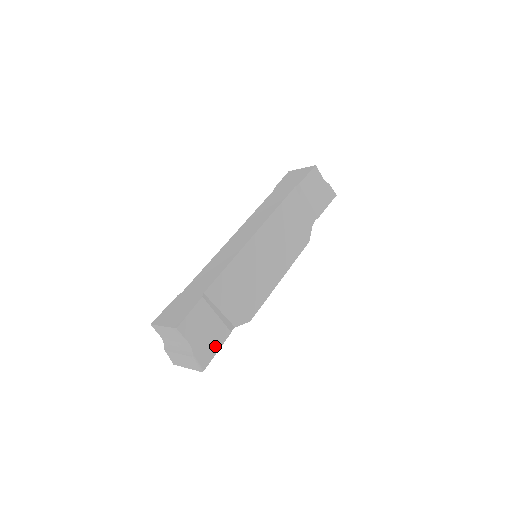
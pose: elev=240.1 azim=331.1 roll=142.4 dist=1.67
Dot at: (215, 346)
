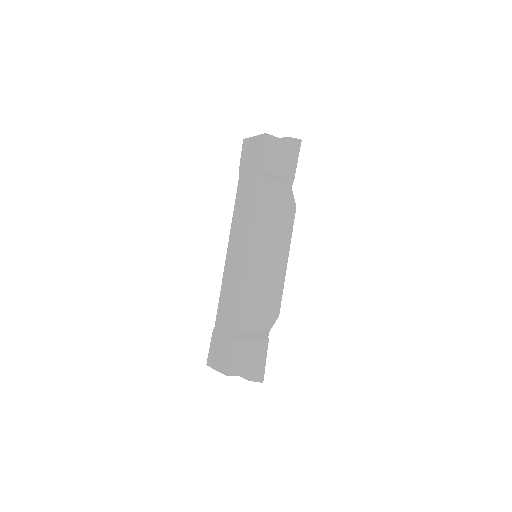
Dot at: (262, 360)
